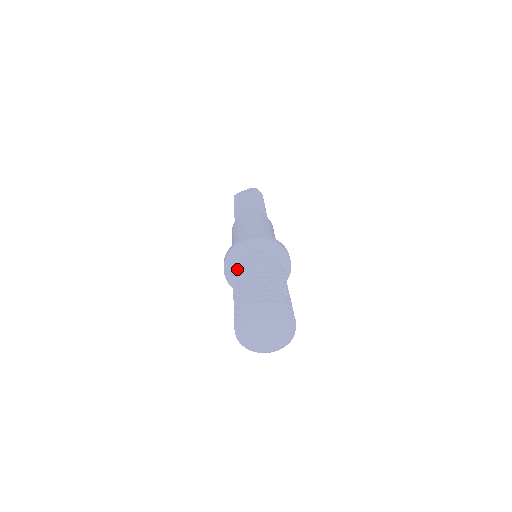
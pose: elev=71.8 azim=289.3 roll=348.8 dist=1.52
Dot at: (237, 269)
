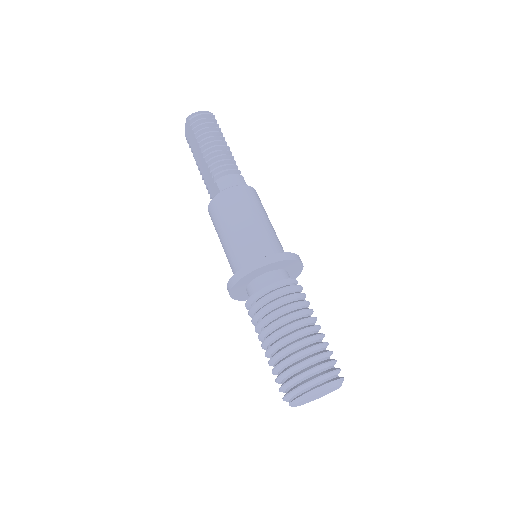
Dot at: occluded
